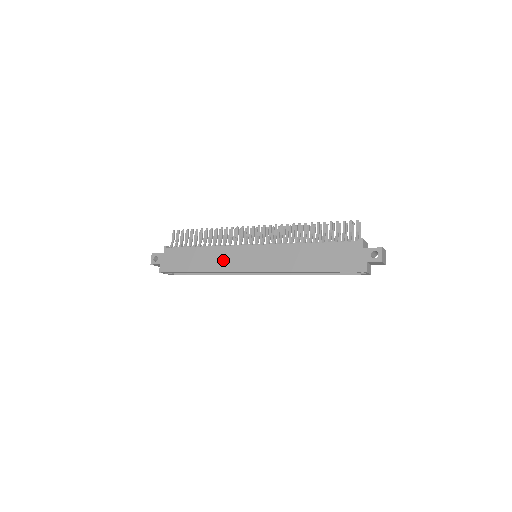
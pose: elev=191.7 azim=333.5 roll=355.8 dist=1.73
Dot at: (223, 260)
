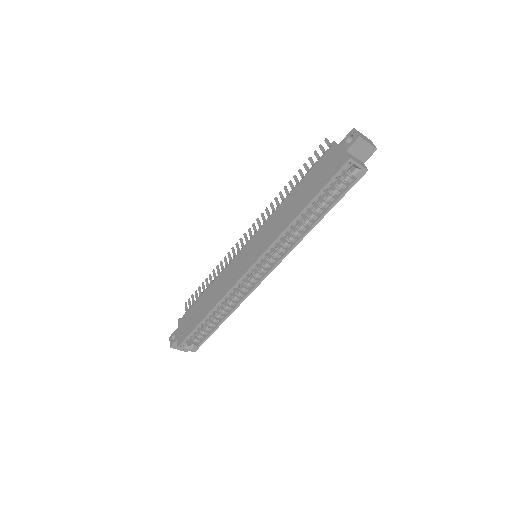
Dot at: (225, 282)
